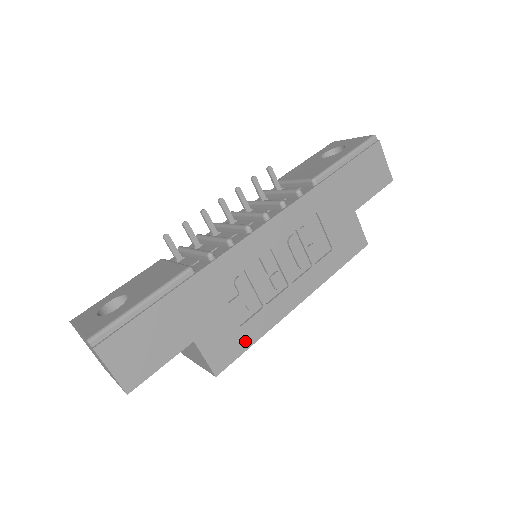
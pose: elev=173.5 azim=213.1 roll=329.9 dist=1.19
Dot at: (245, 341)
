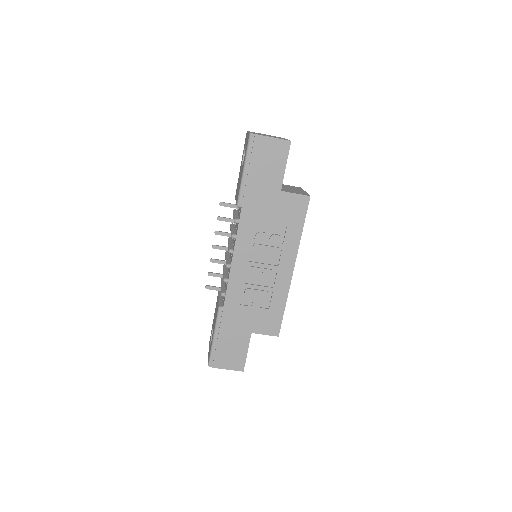
Dot at: (278, 312)
